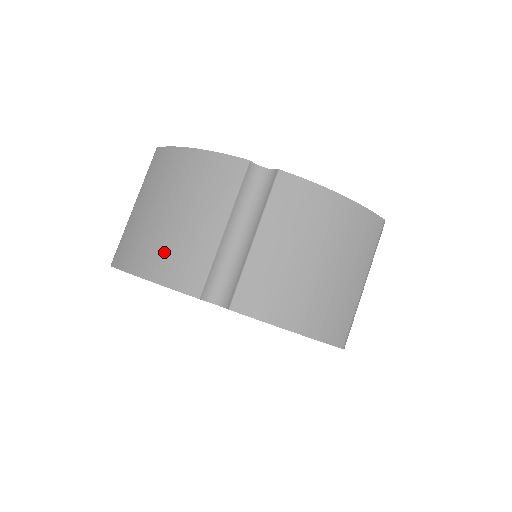
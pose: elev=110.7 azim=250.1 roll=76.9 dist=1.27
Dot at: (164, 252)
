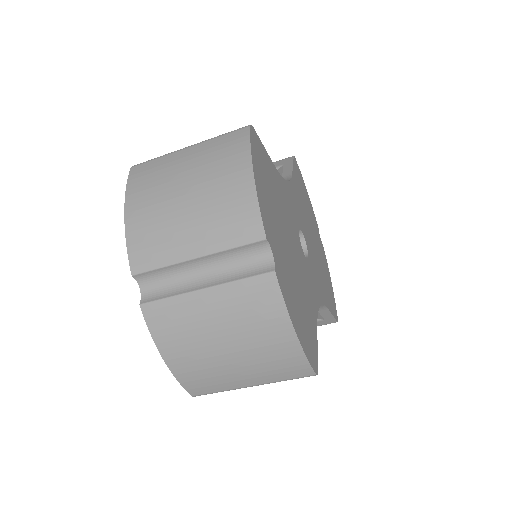
Dot at: (151, 217)
